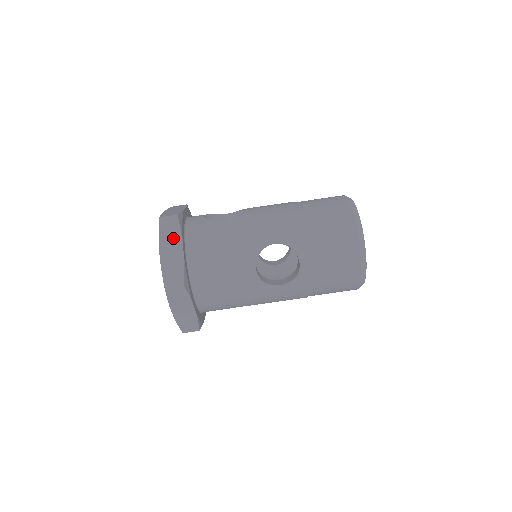
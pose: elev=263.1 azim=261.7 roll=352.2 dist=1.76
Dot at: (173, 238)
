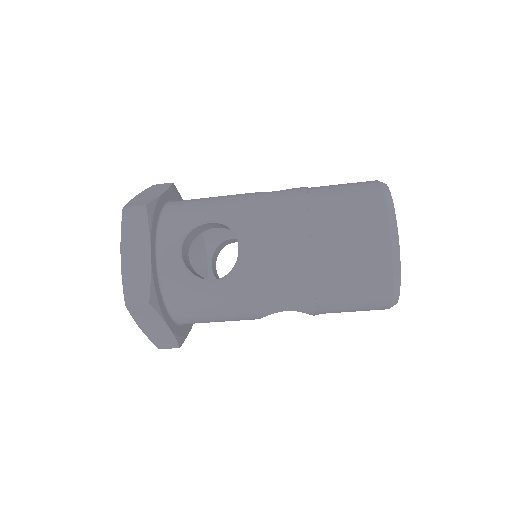
Dot at: (152, 320)
